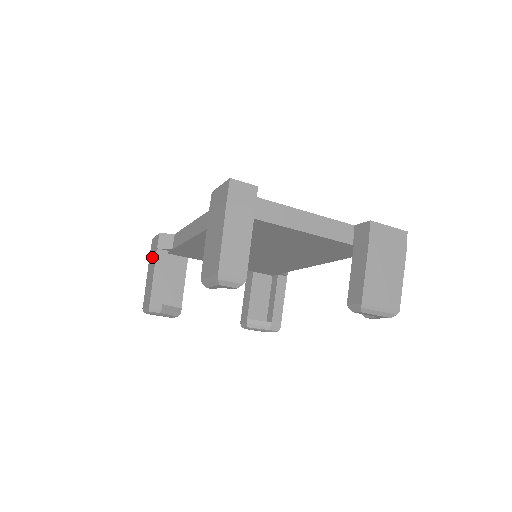
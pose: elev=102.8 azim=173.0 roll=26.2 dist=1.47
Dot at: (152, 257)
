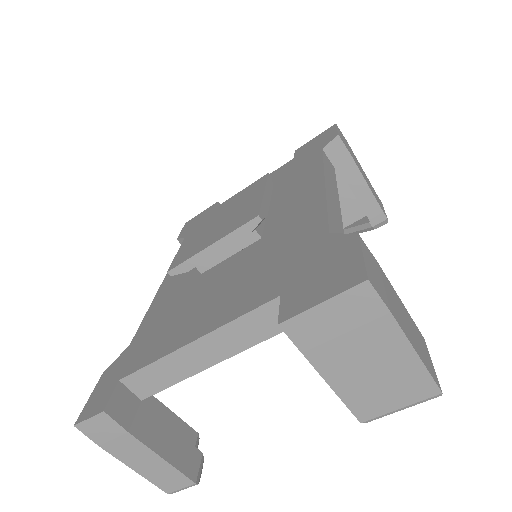
Dot at: occluded
